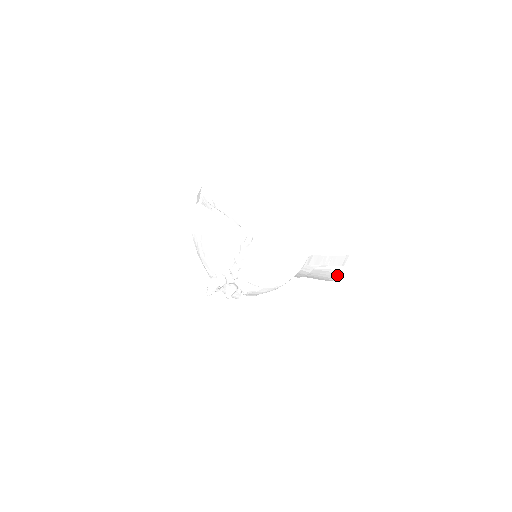
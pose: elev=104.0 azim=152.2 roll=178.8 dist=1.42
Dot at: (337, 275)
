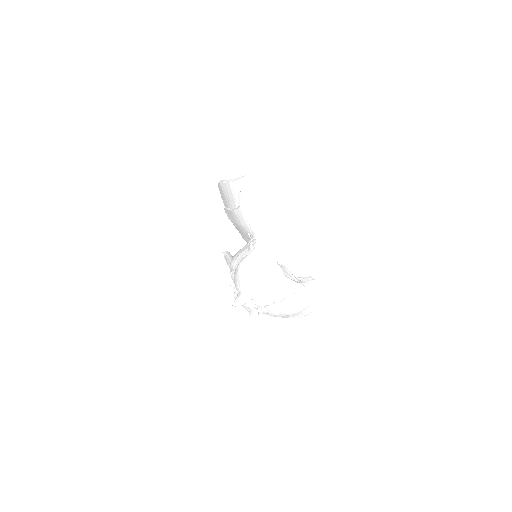
Dot at: (293, 280)
